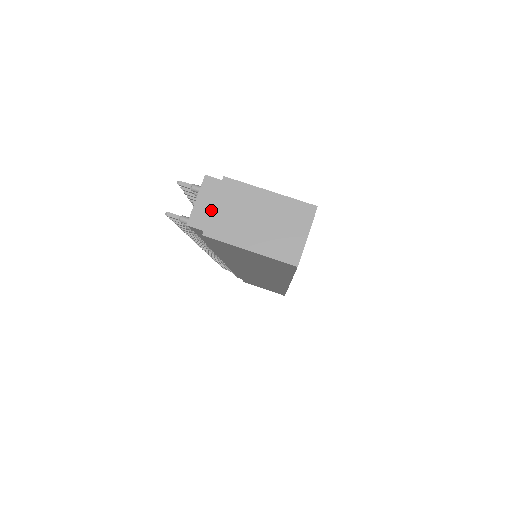
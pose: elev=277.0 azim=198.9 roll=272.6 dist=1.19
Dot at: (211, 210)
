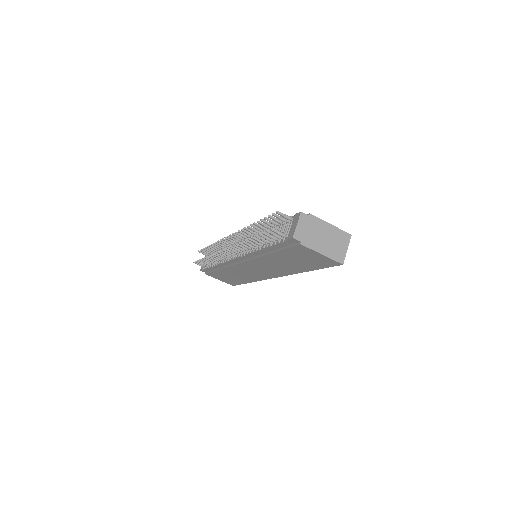
Dot at: (304, 231)
